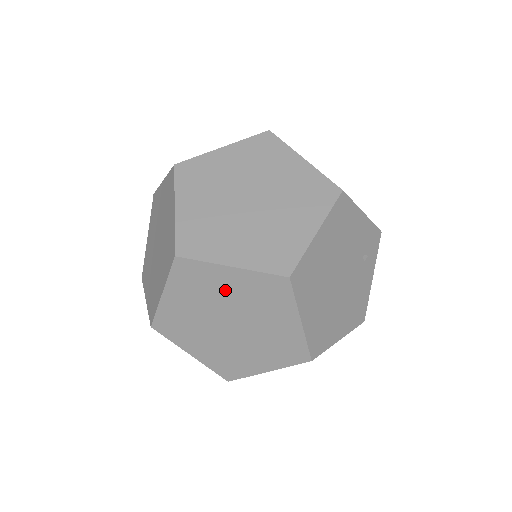
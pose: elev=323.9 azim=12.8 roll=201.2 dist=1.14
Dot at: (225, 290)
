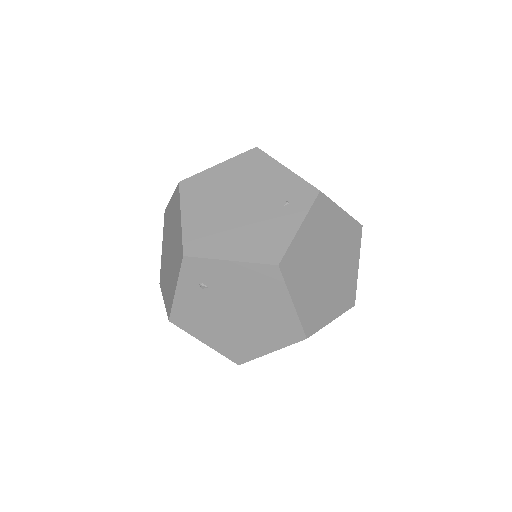
Dot at: (170, 219)
